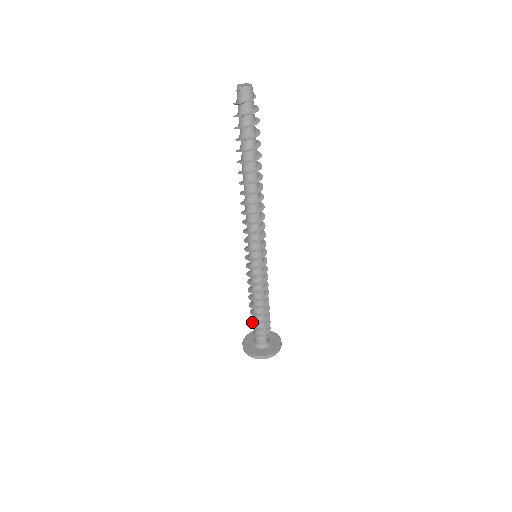
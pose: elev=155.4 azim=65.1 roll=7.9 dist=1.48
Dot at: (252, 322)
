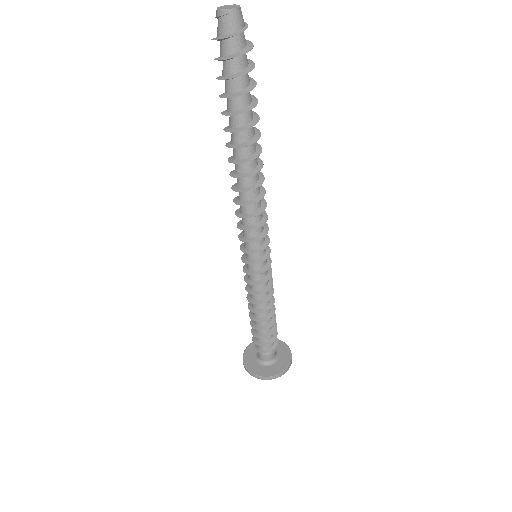
Dot at: (254, 336)
